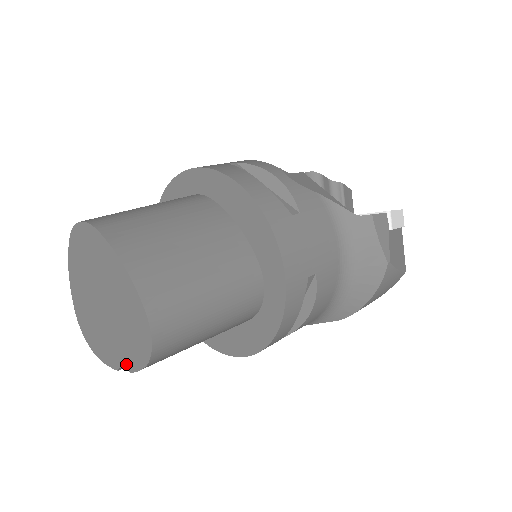
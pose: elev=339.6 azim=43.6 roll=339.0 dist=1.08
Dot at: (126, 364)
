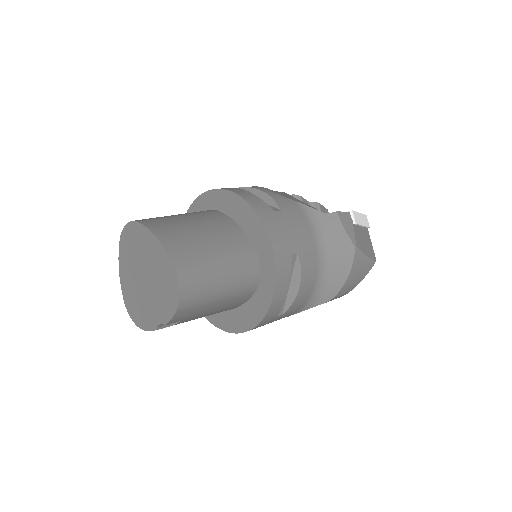
Dot at: (162, 320)
